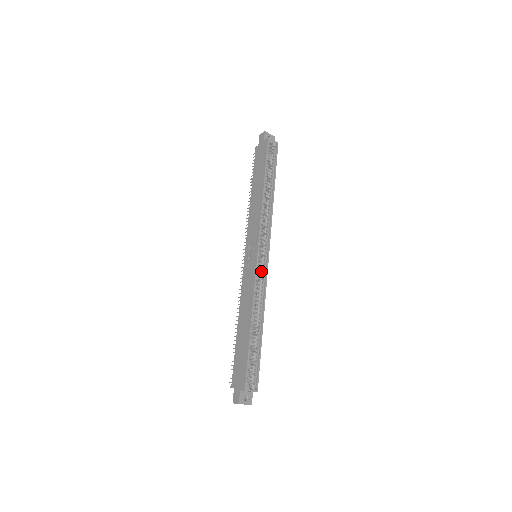
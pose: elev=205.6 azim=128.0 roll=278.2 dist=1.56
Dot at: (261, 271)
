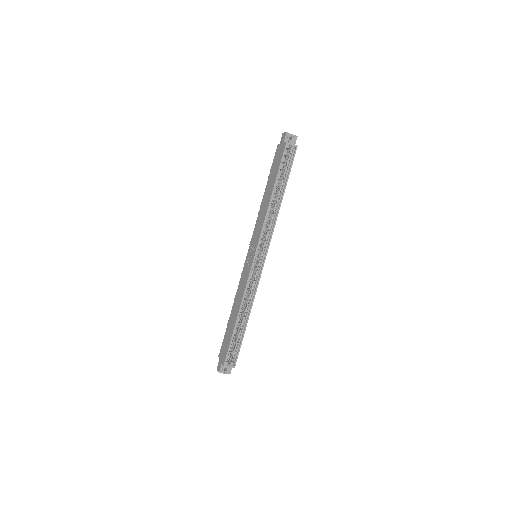
Dot at: (257, 271)
